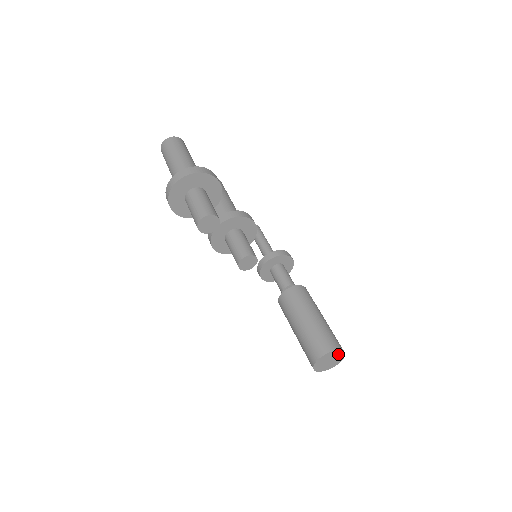
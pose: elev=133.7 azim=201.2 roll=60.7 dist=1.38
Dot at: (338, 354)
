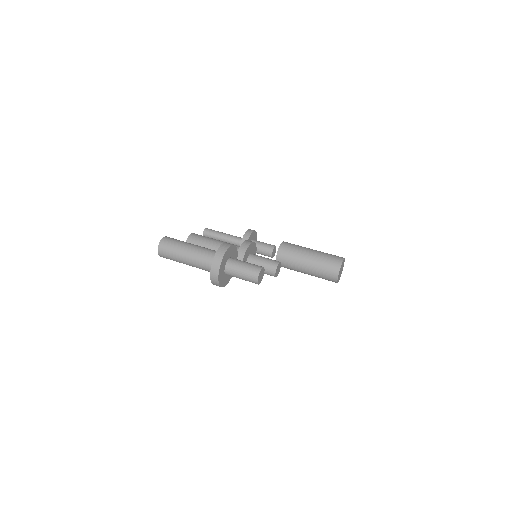
Dot at: occluded
